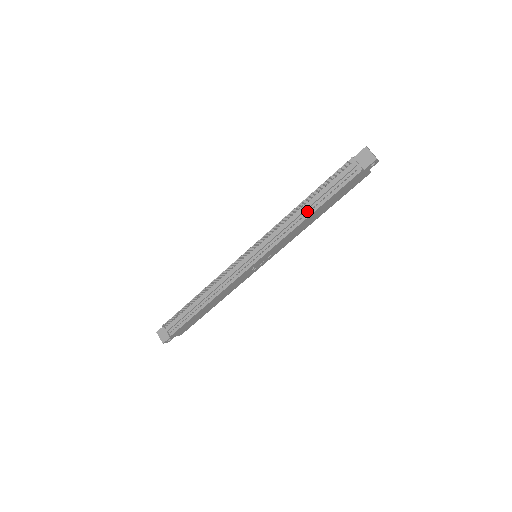
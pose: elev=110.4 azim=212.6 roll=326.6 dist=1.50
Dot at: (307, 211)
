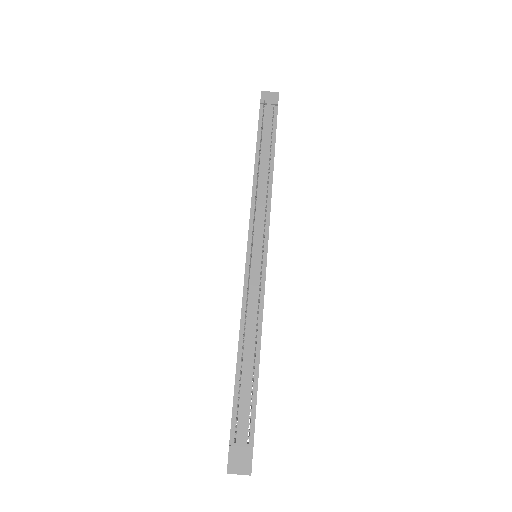
Dot at: (267, 167)
